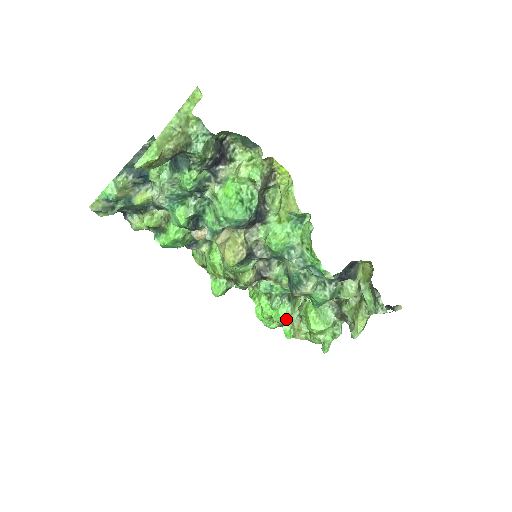
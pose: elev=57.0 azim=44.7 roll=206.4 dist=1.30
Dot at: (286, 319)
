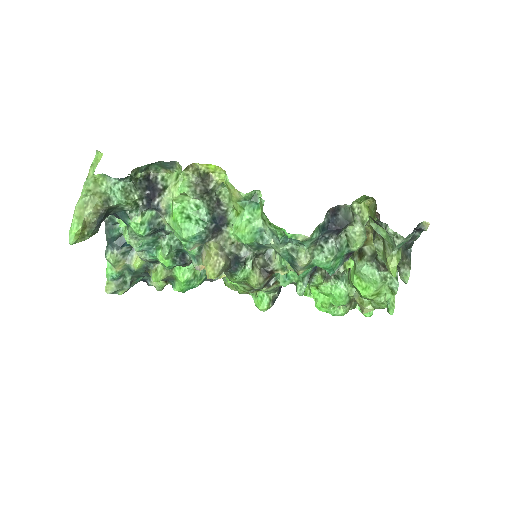
Dot at: (346, 299)
